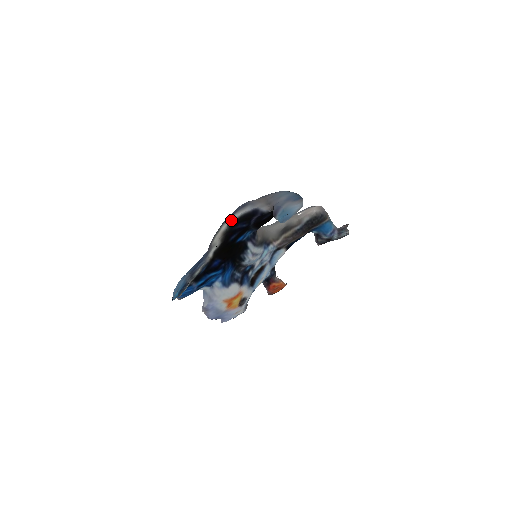
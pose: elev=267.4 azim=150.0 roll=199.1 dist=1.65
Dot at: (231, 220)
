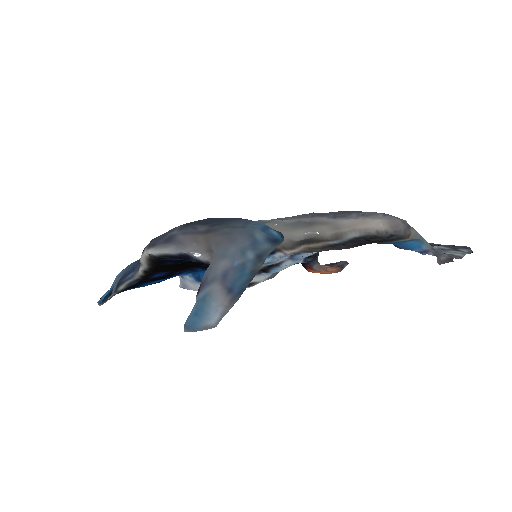
Dot at: (149, 253)
